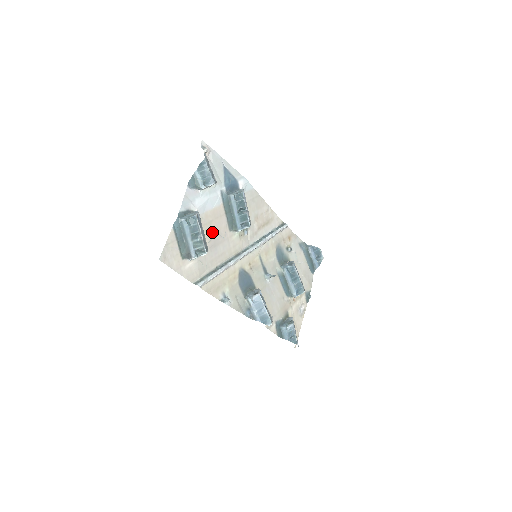
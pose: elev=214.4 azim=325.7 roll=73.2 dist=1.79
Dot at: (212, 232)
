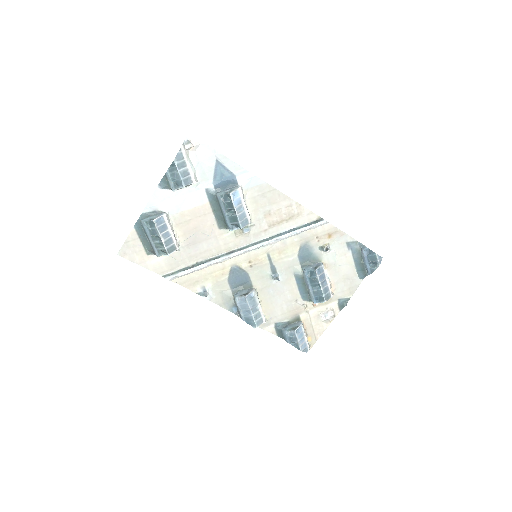
Dot at: (191, 230)
